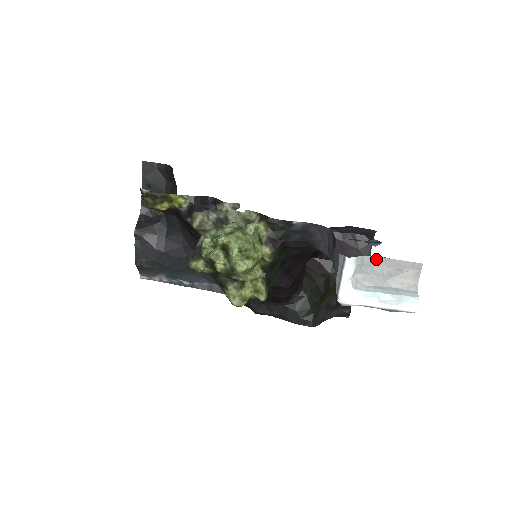
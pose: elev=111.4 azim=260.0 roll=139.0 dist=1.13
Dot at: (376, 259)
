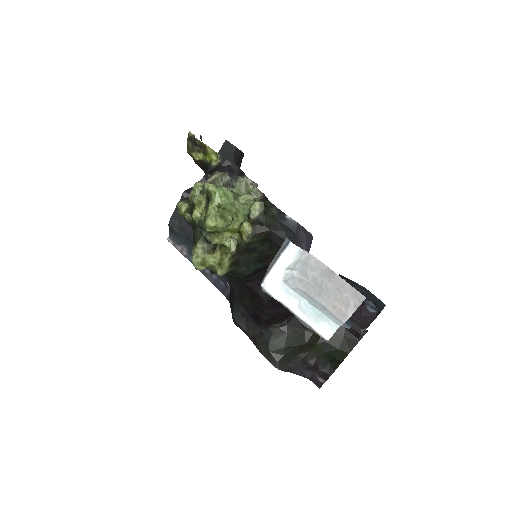
Dot at: (323, 266)
